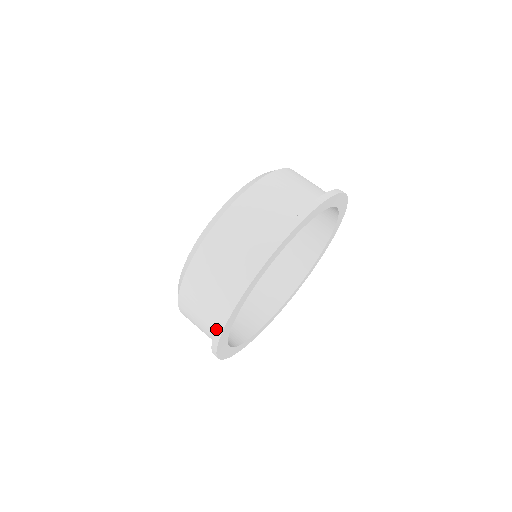
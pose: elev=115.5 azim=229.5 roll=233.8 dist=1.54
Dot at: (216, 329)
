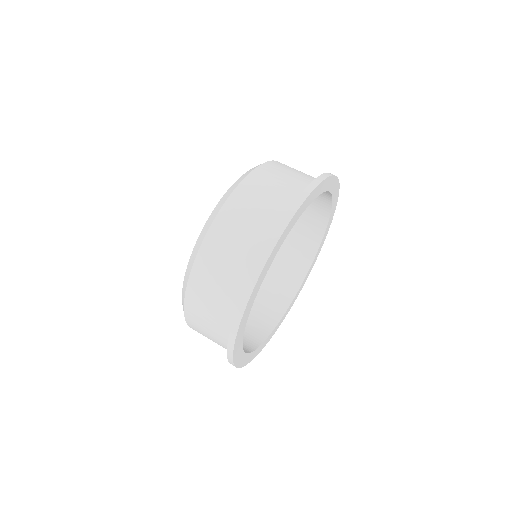
Dot at: (233, 320)
